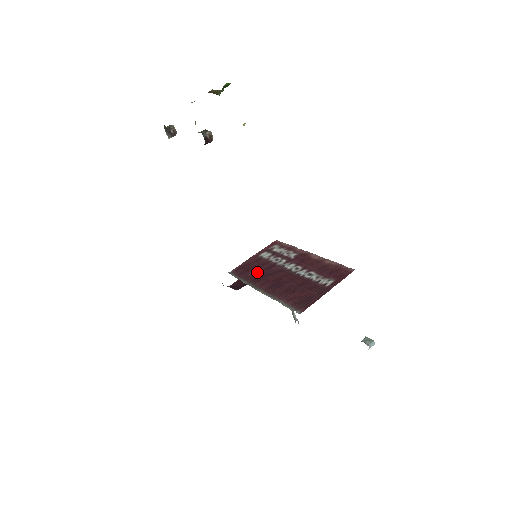
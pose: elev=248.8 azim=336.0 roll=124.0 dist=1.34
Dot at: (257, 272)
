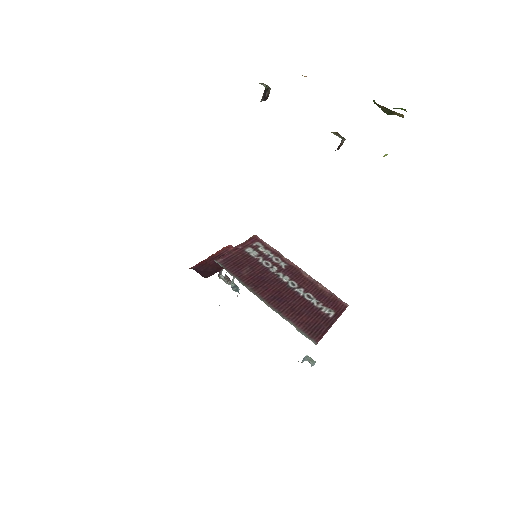
Dot at: (251, 273)
